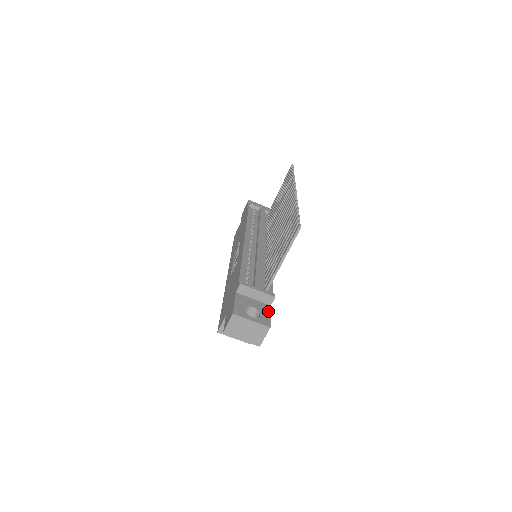
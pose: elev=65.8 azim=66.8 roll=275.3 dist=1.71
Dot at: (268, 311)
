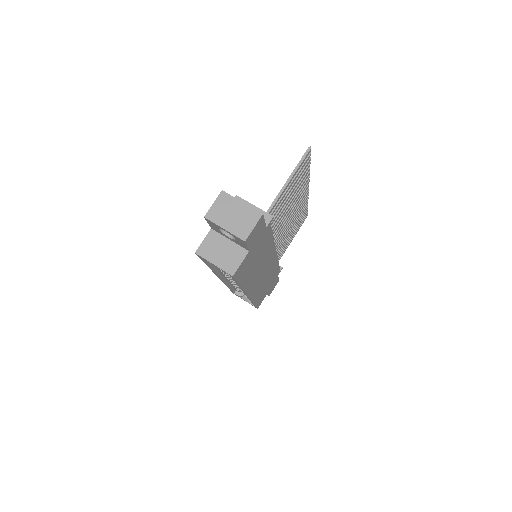
Dot at: occluded
